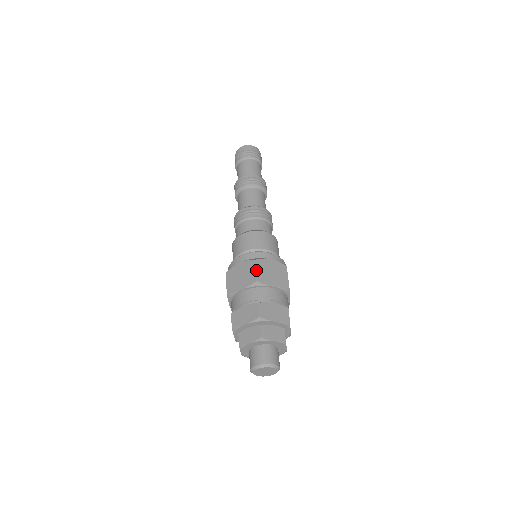
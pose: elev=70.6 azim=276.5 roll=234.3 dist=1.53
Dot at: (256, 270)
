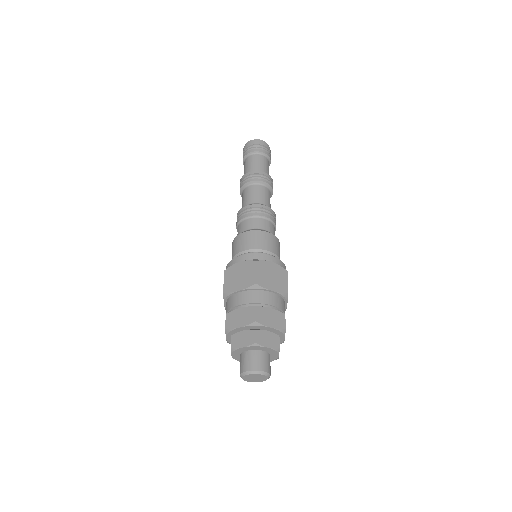
Dot at: (256, 272)
